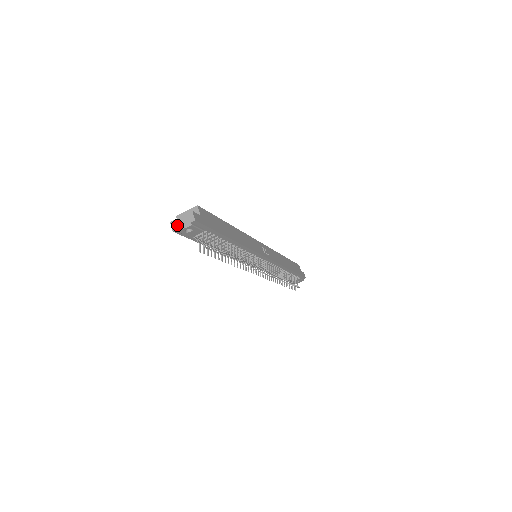
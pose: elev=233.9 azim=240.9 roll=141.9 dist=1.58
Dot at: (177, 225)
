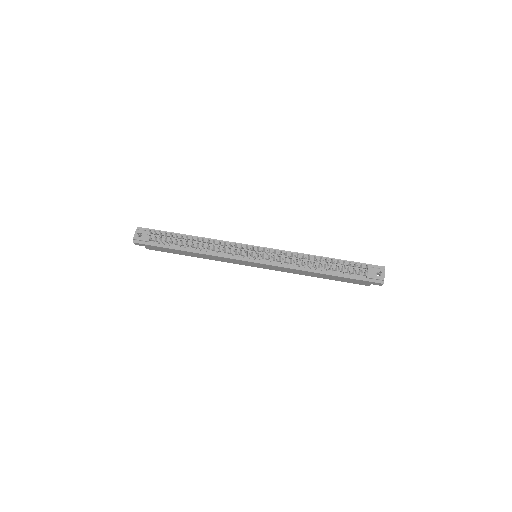
Dot at: (135, 239)
